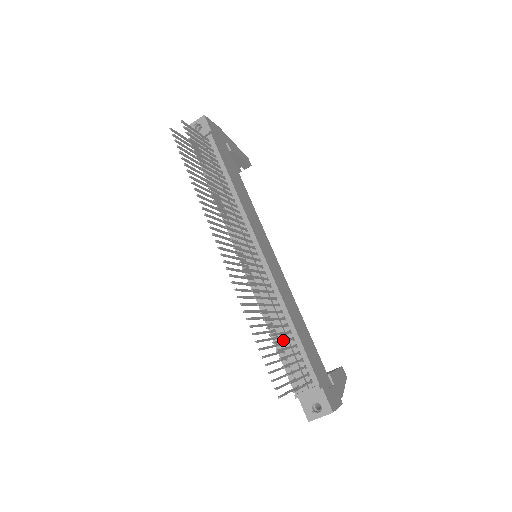
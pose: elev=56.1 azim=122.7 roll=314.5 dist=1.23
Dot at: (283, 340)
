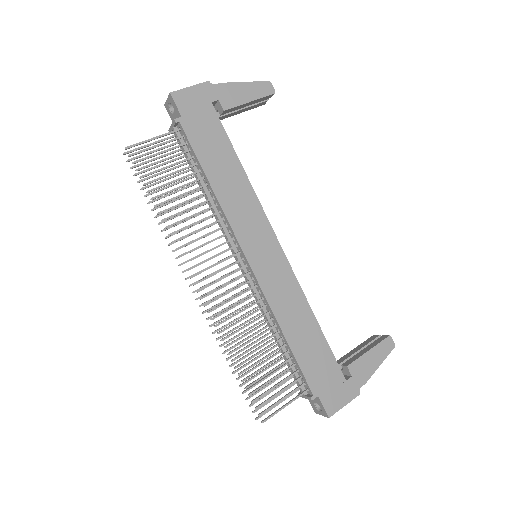
Dot at: (263, 367)
